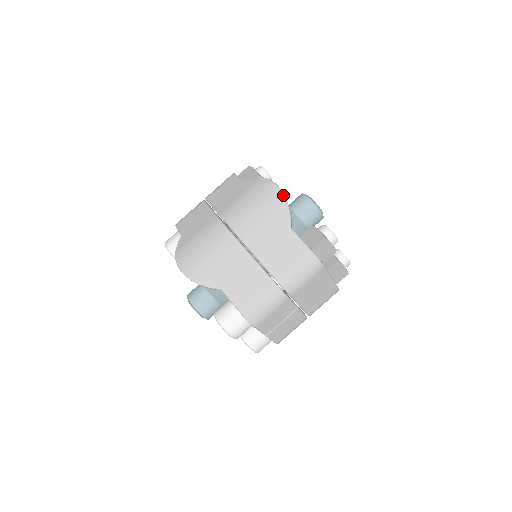
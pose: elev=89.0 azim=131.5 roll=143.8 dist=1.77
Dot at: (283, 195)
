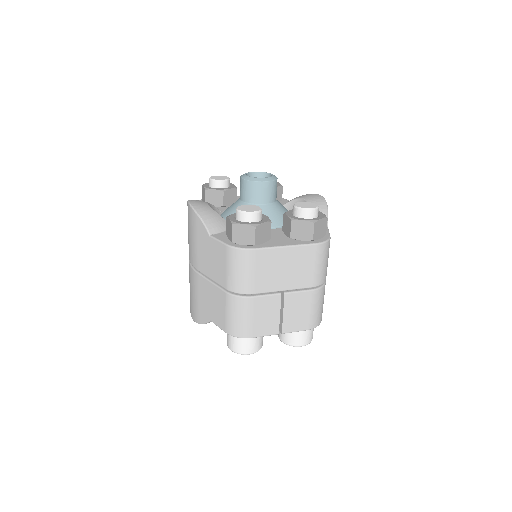
Dot at: (193, 210)
